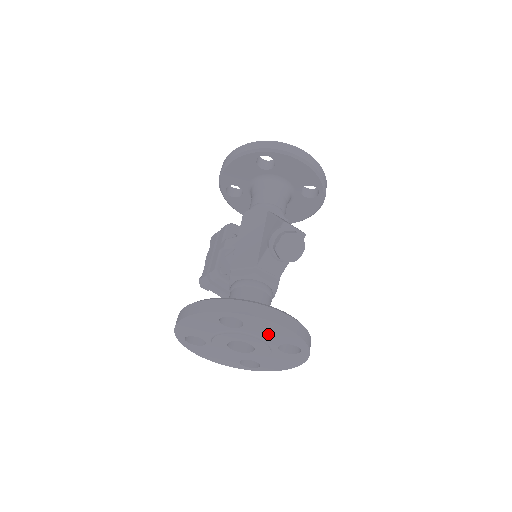
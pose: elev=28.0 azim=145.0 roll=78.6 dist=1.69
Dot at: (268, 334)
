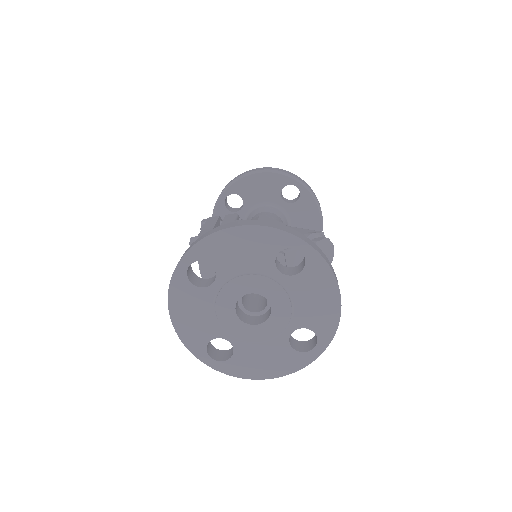
Dot at: (309, 302)
